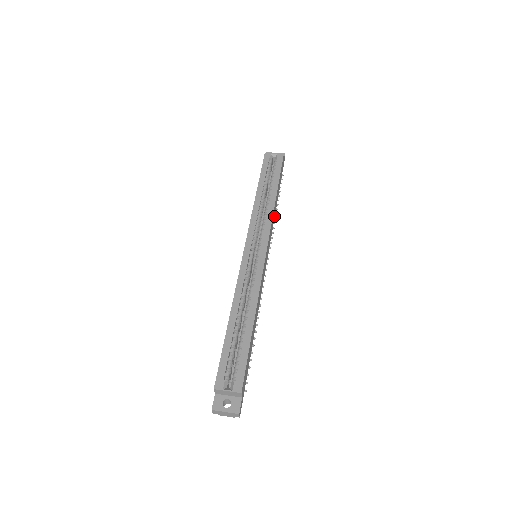
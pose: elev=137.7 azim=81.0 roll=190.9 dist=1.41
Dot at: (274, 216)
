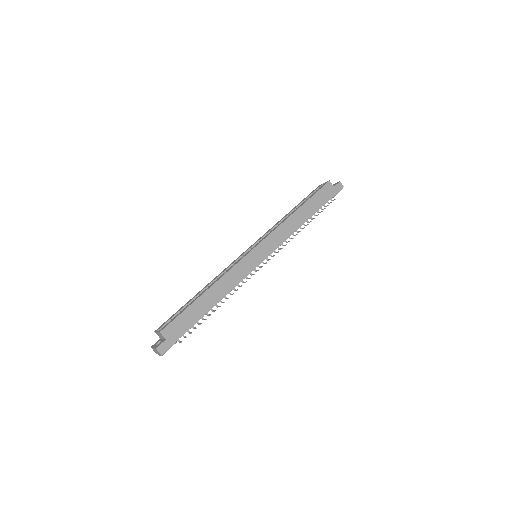
Dot at: (295, 228)
